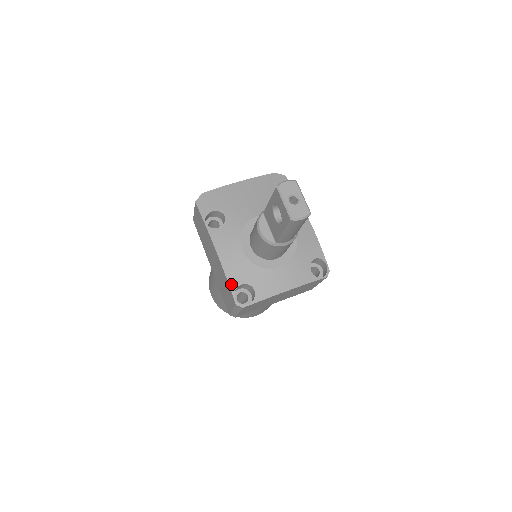
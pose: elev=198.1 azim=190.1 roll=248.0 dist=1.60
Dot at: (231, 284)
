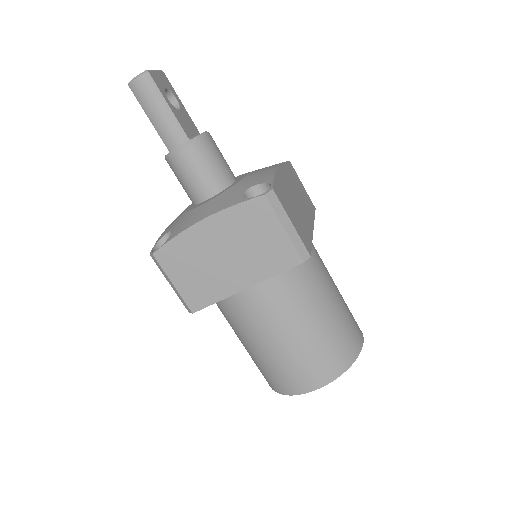
Dot at: (159, 239)
